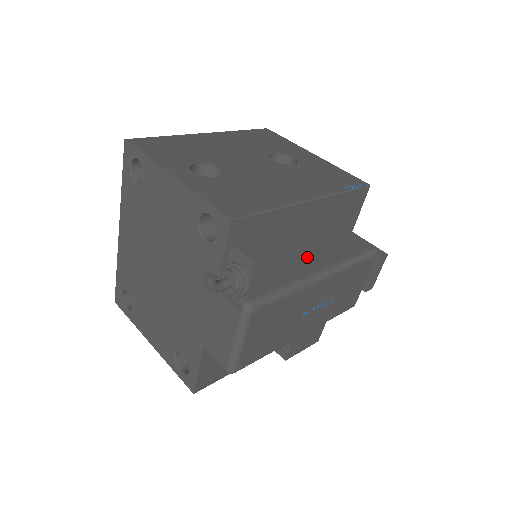
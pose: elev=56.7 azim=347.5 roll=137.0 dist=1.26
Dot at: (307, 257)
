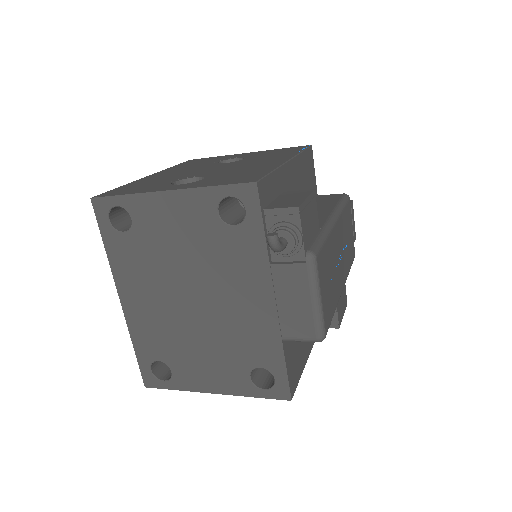
Dot at: occluded
